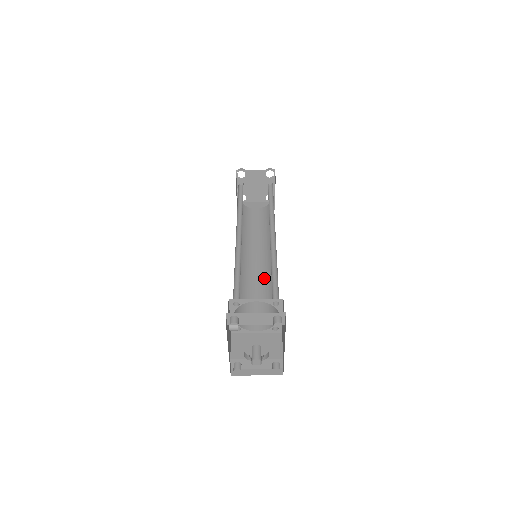
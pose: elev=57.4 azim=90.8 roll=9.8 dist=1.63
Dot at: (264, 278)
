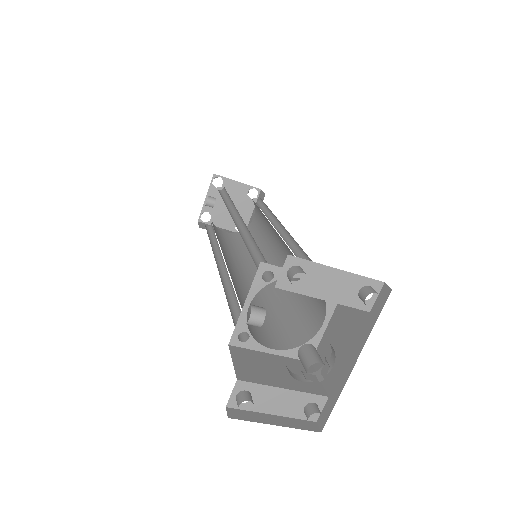
Dot at: (262, 292)
